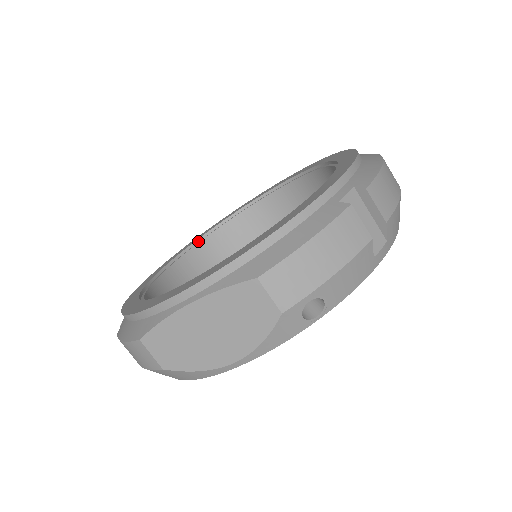
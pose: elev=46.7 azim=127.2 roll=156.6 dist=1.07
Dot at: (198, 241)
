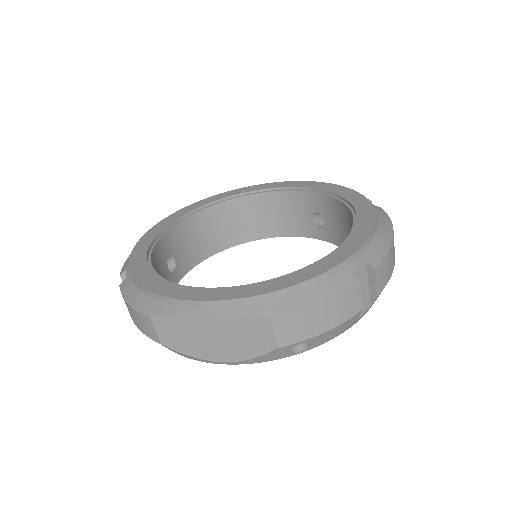
Dot at: (203, 207)
